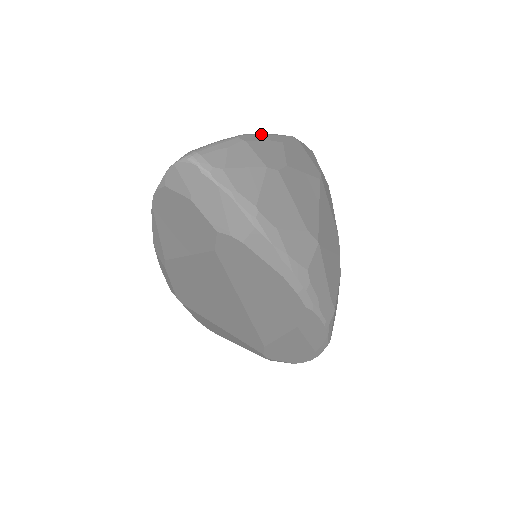
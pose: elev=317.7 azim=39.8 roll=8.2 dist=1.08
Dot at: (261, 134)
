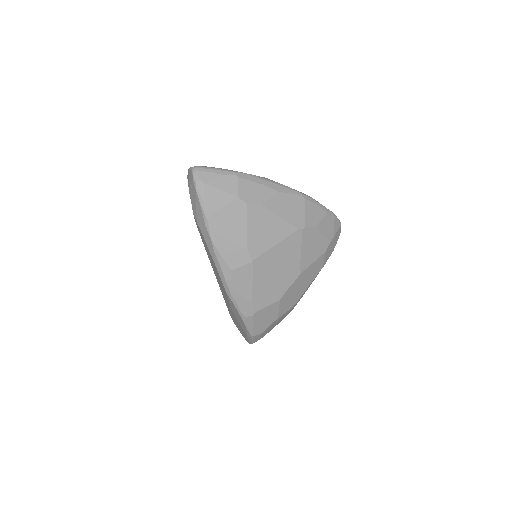
Dot at: (265, 179)
